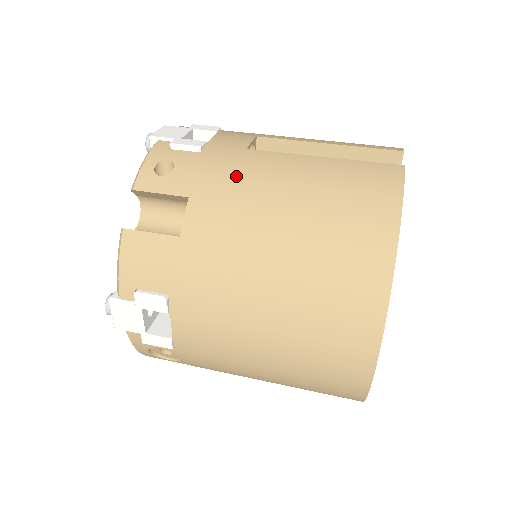
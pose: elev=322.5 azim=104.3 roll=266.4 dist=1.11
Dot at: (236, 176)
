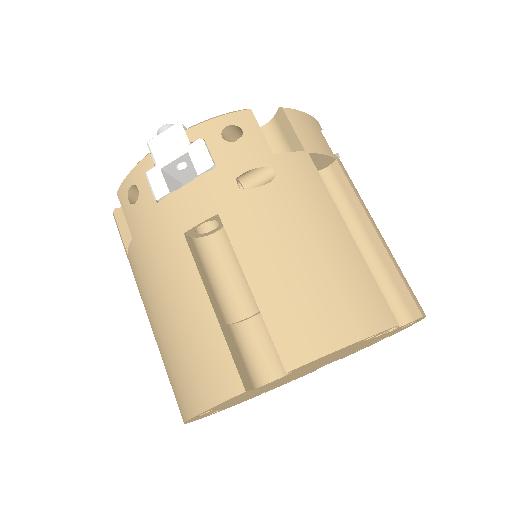
Dot at: (155, 256)
